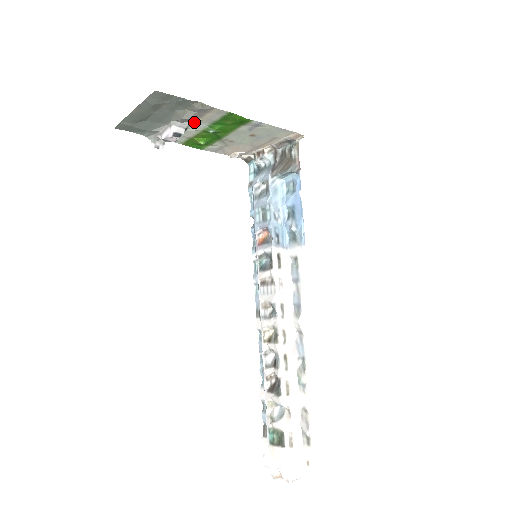
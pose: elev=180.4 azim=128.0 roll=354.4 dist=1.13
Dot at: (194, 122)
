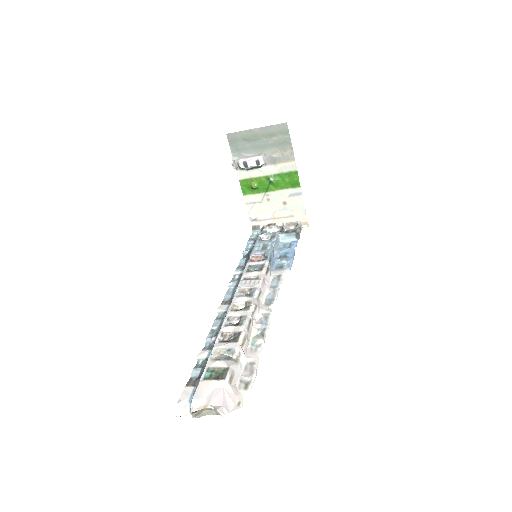
Dot at: (270, 165)
